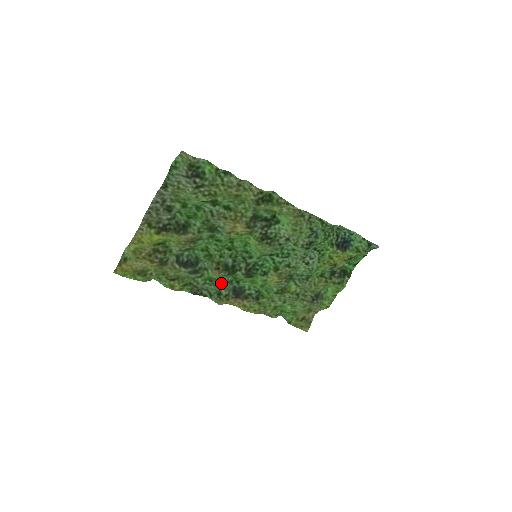
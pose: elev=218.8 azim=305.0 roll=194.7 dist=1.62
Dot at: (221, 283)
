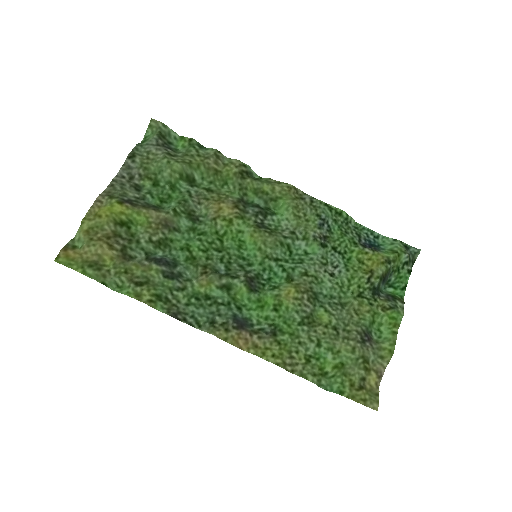
Dot at: (213, 305)
